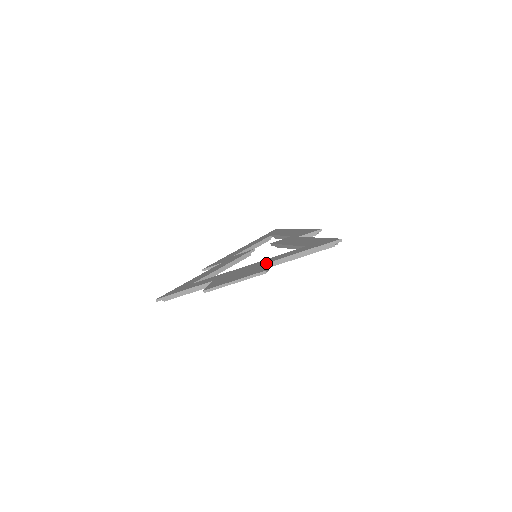
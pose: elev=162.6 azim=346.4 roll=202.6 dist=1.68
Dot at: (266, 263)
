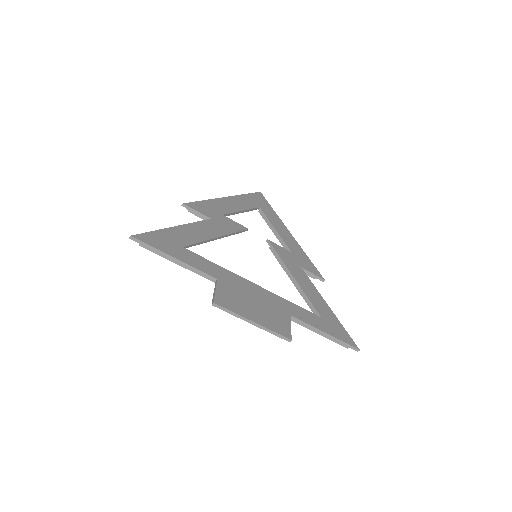
Dot at: (285, 313)
